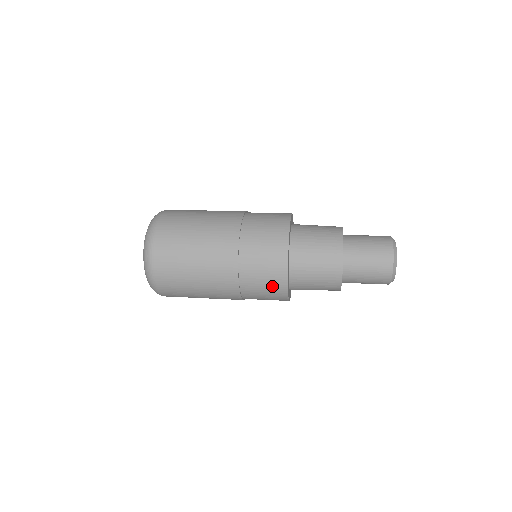
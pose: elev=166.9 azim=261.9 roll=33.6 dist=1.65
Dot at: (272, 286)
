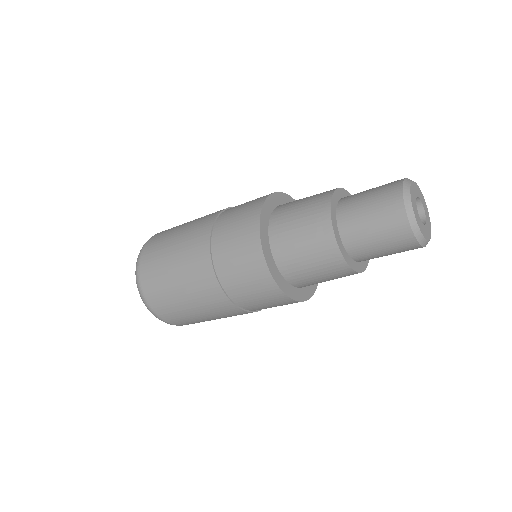
Dot at: (248, 262)
